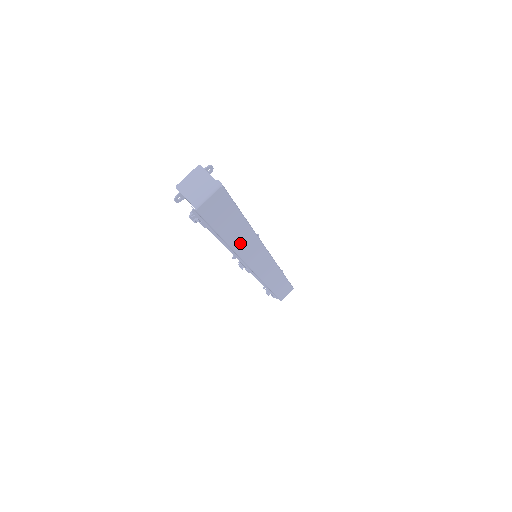
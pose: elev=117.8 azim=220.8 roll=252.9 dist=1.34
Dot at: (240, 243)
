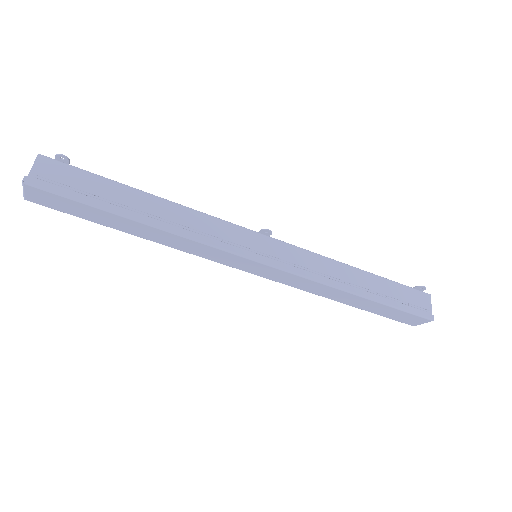
Dot at: (159, 238)
